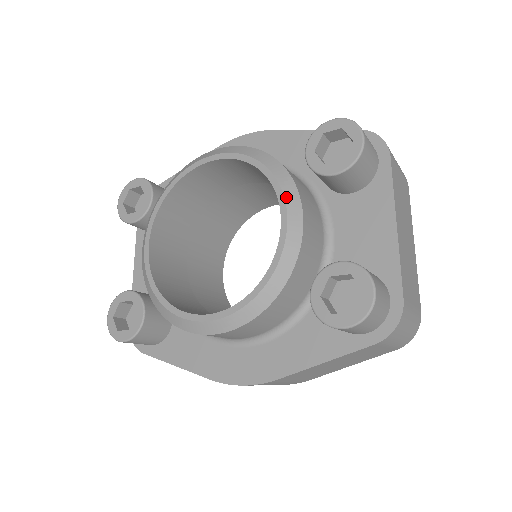
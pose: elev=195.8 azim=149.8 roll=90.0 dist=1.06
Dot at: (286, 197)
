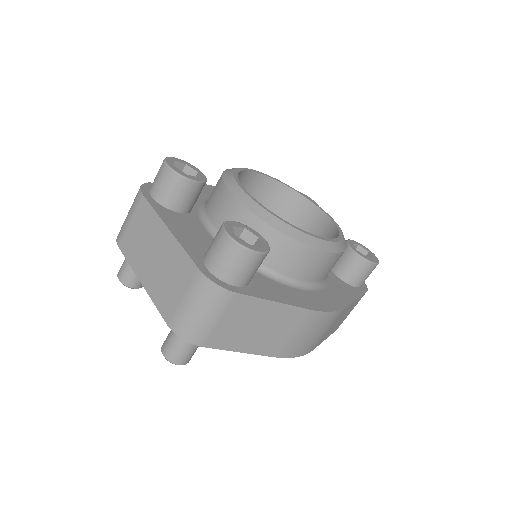
Dot at: (315, 203)
